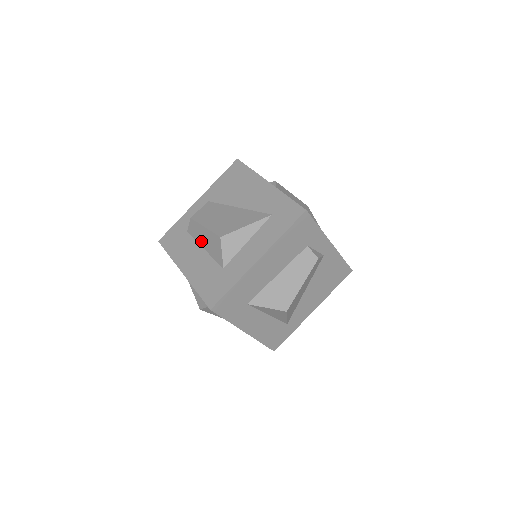
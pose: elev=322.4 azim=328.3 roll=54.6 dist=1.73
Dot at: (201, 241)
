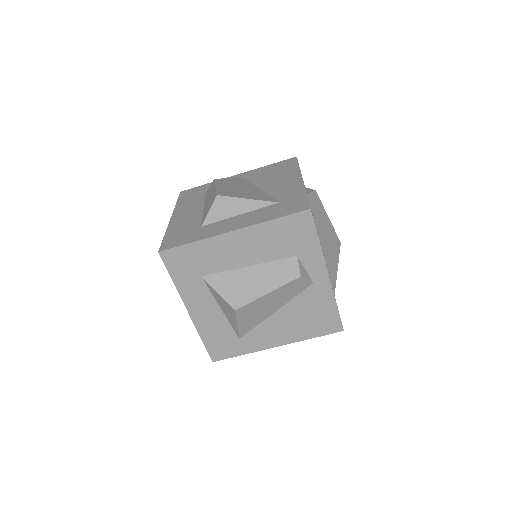
Dot at: (206, 200)
